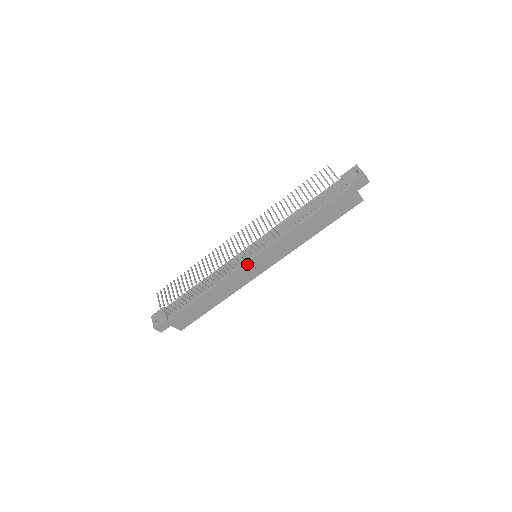
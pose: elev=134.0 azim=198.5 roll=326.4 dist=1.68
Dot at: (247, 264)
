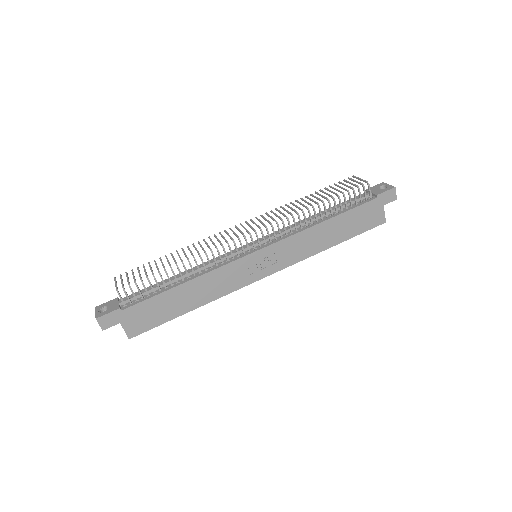
Dot at: (246, 257)
